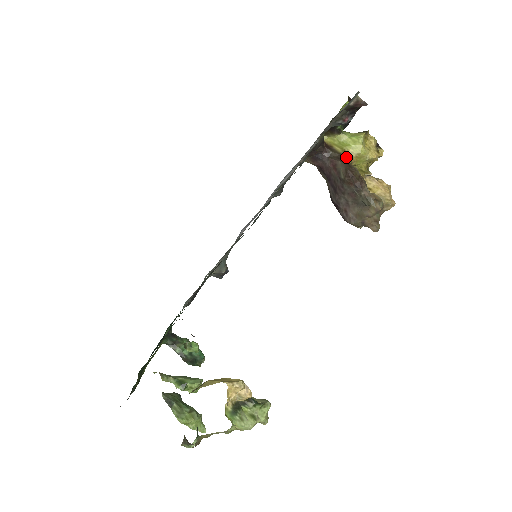
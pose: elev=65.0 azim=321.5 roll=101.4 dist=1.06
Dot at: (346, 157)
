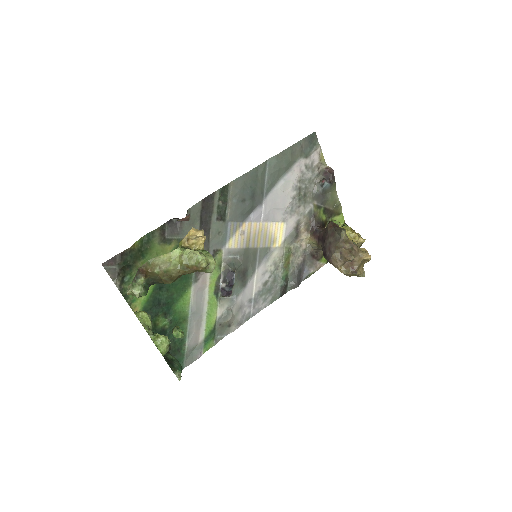
Dot at: occluded
